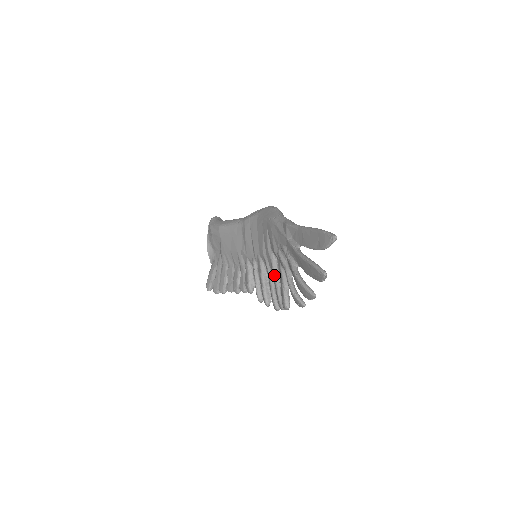
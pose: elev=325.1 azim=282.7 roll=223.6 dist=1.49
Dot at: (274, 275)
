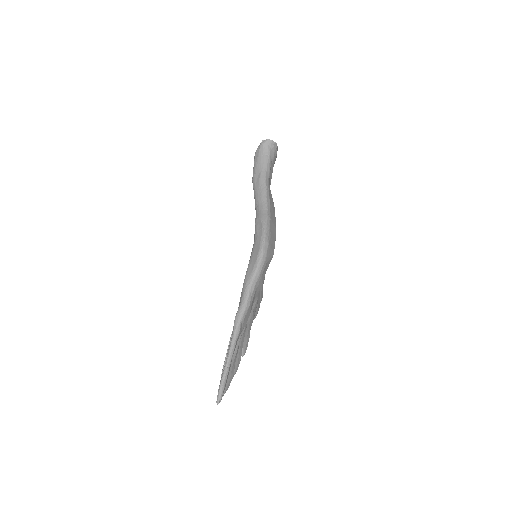
Dot at: occluded
